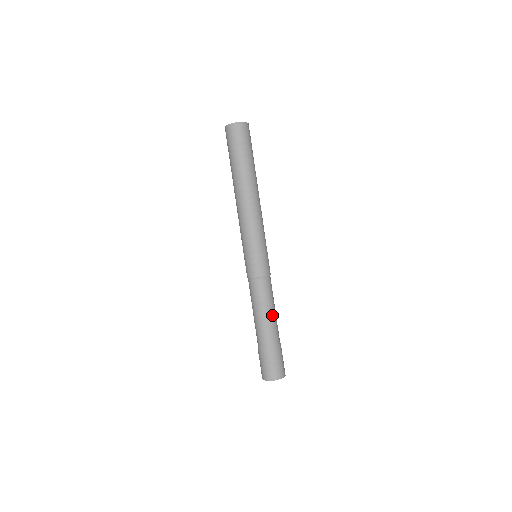
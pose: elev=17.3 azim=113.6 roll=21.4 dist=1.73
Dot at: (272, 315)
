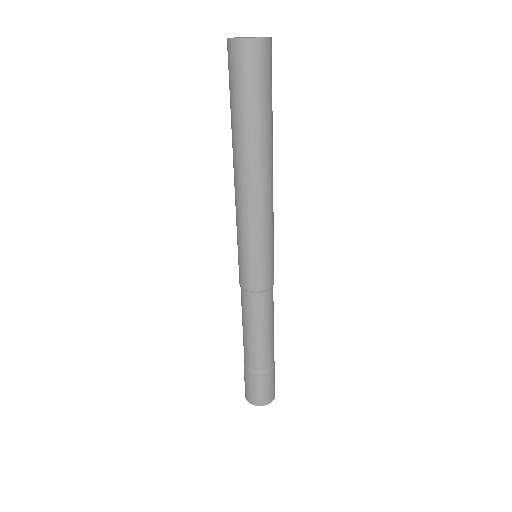
Dot at: (271, 333)
